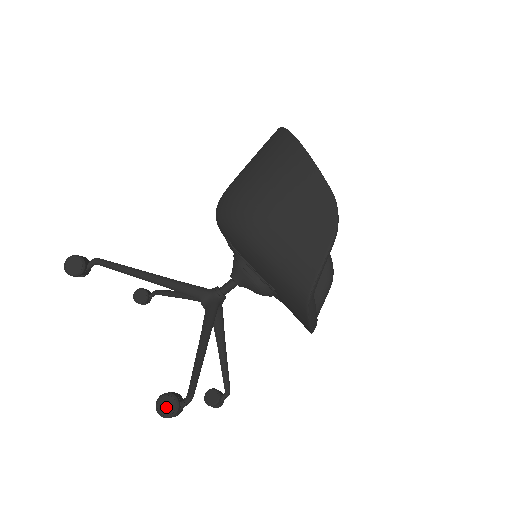
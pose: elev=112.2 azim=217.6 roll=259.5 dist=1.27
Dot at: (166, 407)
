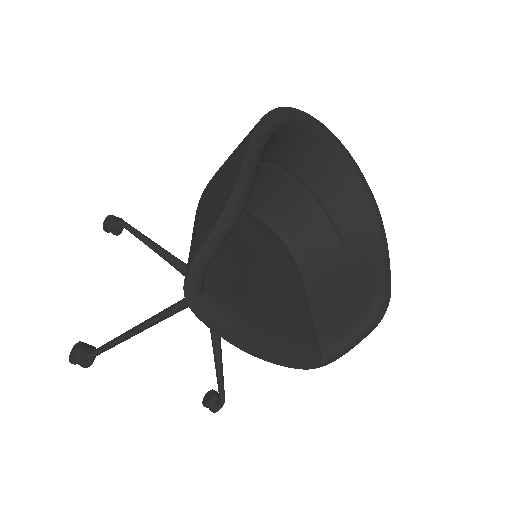
Dot at: (73, 353)
